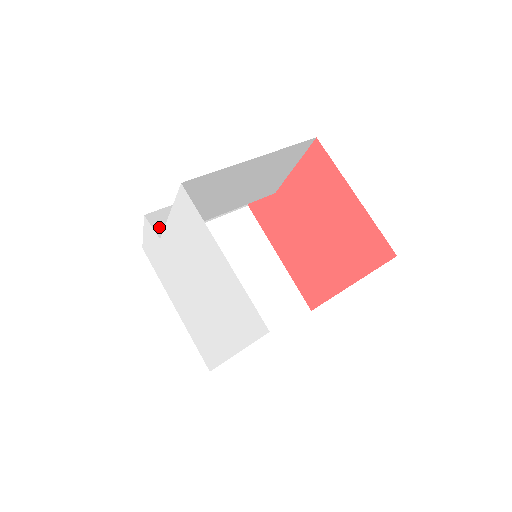
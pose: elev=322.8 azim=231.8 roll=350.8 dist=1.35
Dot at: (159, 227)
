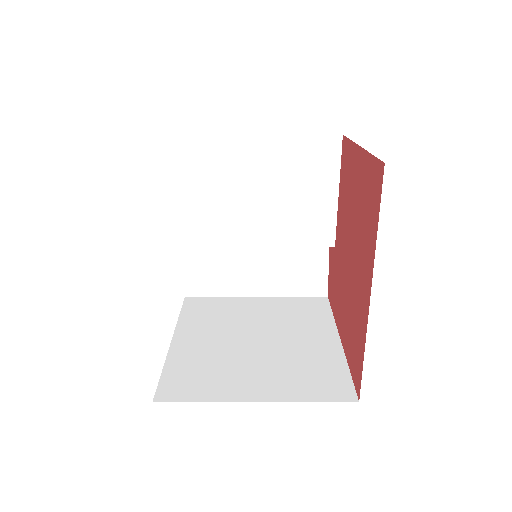
Dot at: (203, 272)
